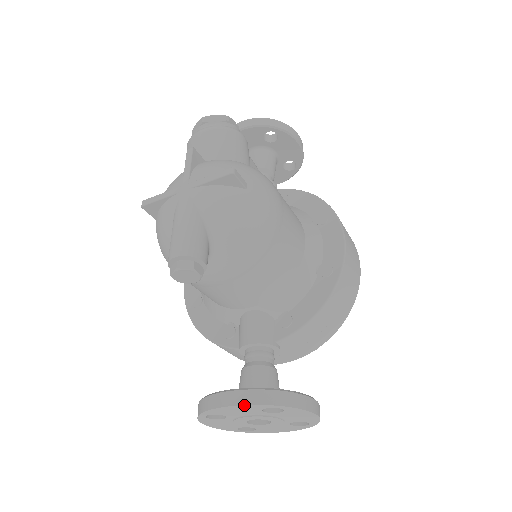
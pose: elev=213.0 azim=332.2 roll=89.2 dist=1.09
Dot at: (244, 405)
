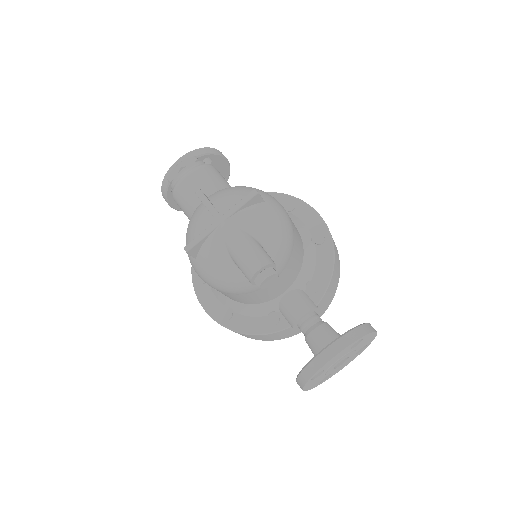
Dot at: (344, 349)
